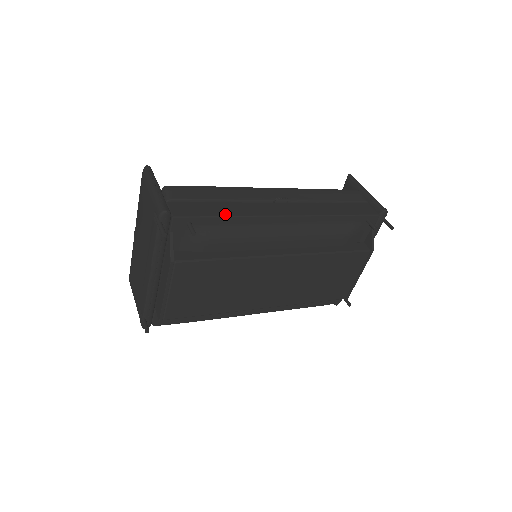
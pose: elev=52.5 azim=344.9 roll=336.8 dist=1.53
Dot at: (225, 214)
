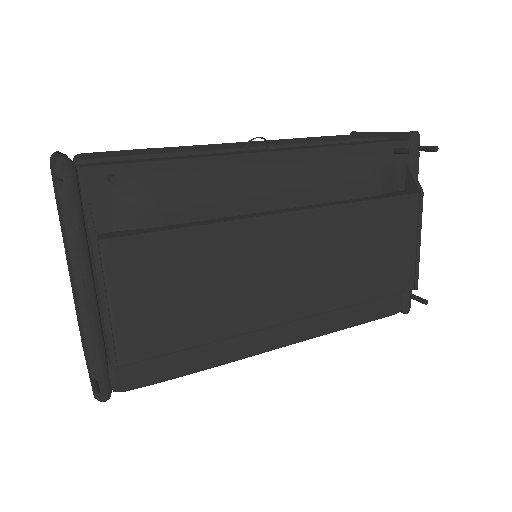
Dot at: (168, 159)
